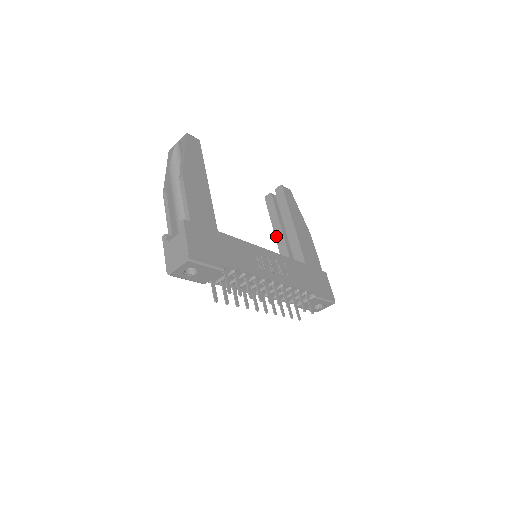
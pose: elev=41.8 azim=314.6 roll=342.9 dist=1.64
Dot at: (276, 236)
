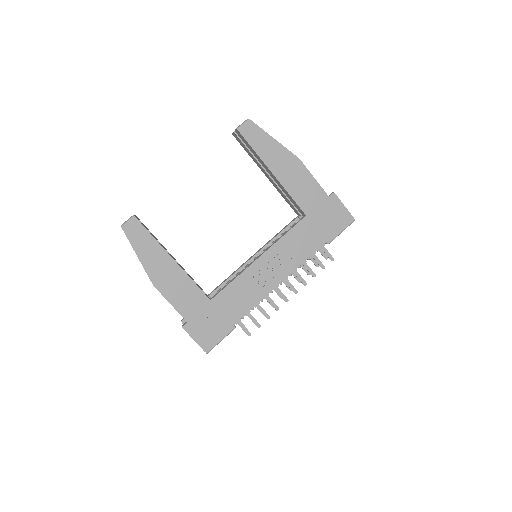
Dot at: (268, 178)
